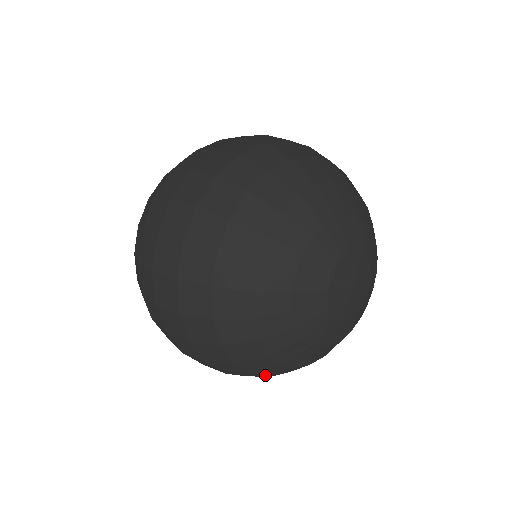
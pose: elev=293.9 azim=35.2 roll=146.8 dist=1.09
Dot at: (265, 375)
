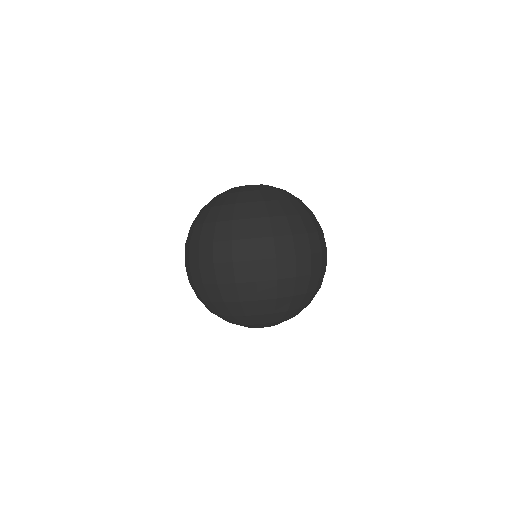
Dot at: occluded
